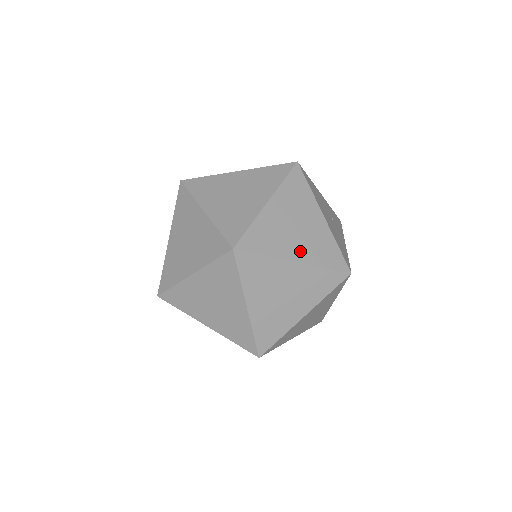
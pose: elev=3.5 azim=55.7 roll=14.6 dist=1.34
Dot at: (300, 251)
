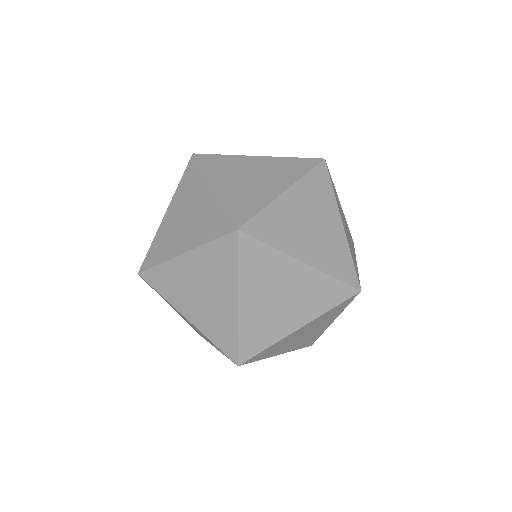
Dot at: (289, 348)
